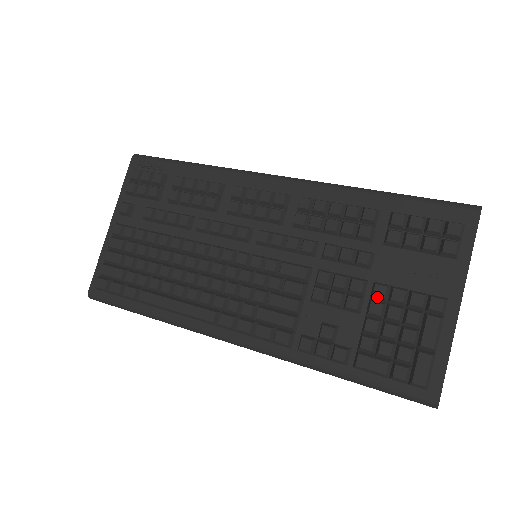
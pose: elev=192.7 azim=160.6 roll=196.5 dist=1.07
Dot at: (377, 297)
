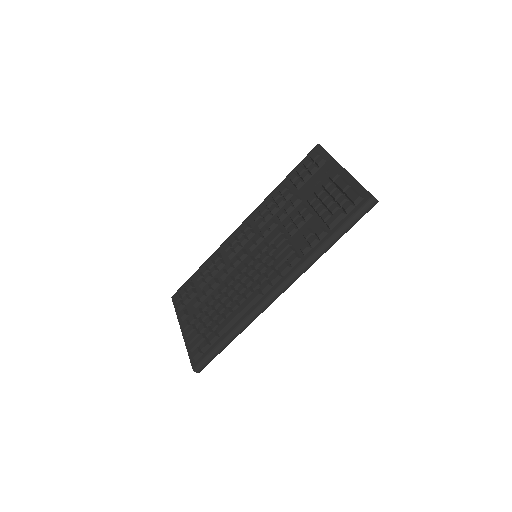
Dot at: (312, 202)
